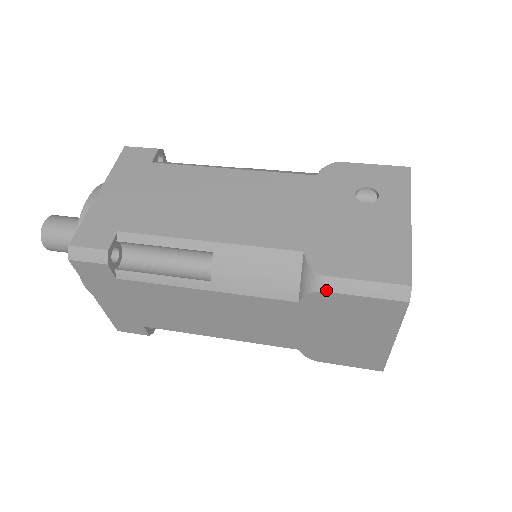
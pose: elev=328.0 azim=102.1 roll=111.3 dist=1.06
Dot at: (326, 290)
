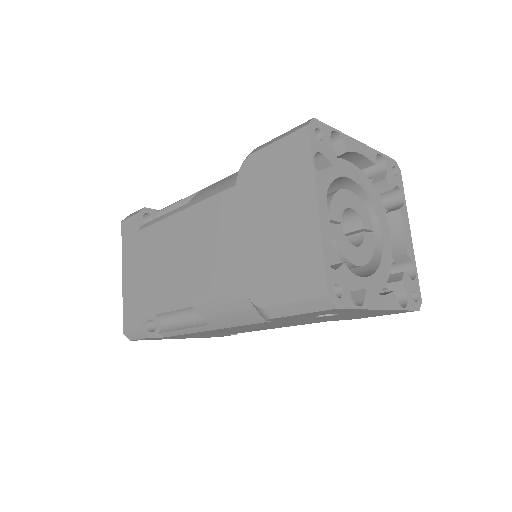
Dot at: (251, 153)
